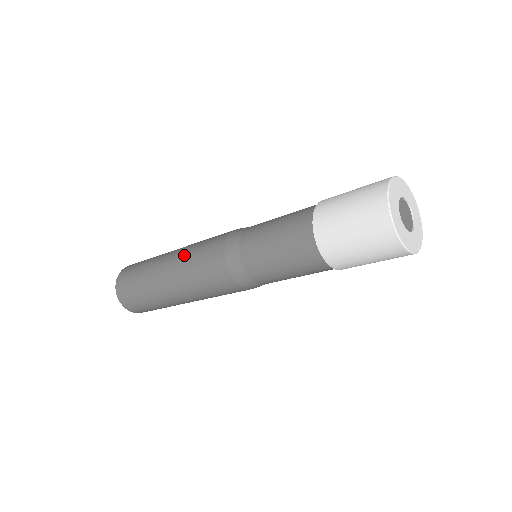
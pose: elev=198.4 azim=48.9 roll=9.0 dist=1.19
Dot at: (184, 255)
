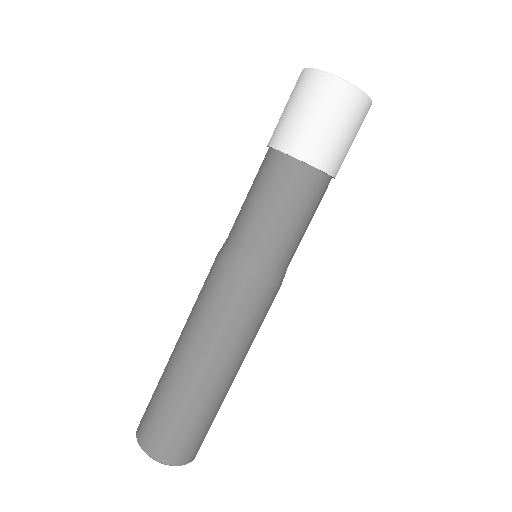
Dot at: occluded
